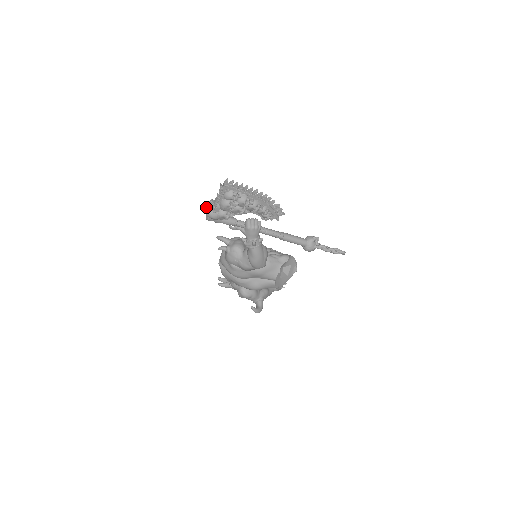
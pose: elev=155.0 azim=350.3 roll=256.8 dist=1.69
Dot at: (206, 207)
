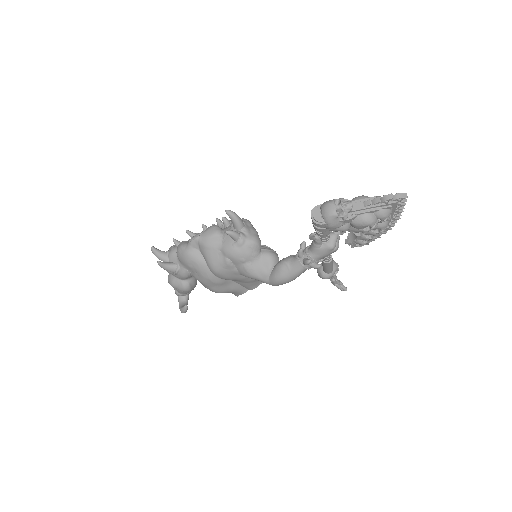
Dot at: (337, 208)
